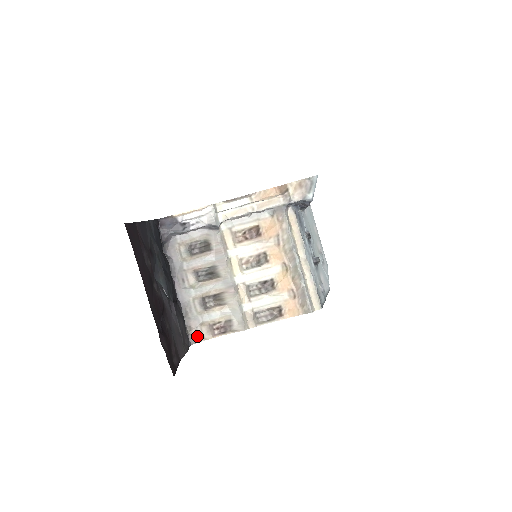
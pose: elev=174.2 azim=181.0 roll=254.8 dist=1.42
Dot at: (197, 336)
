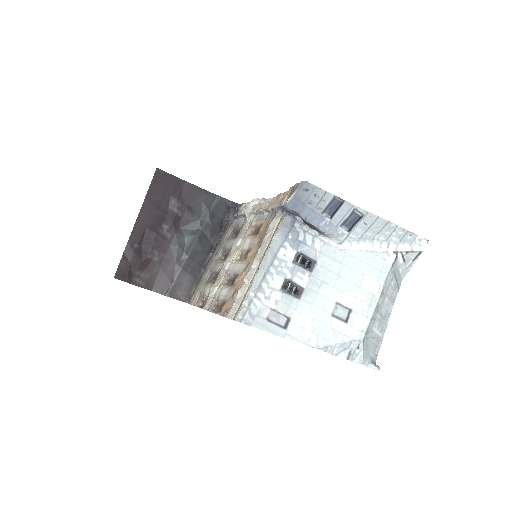
Dot at: (193, 299)
